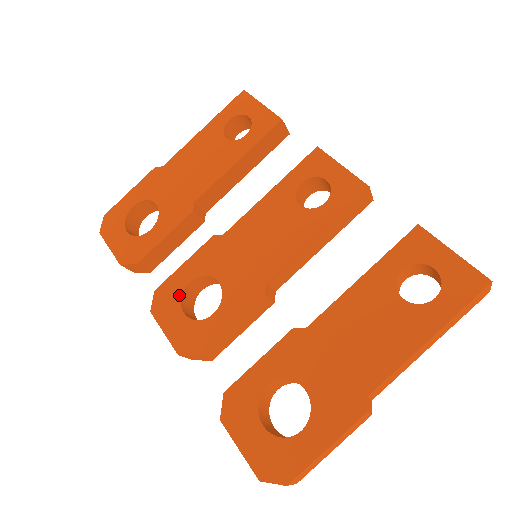
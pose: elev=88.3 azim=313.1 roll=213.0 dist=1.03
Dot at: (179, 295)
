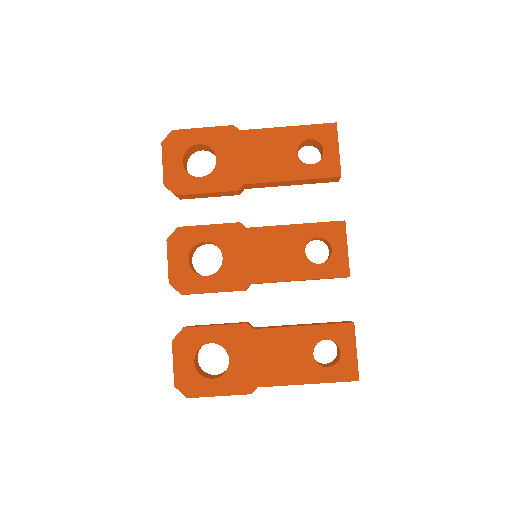
Dot at: (192, 245)
